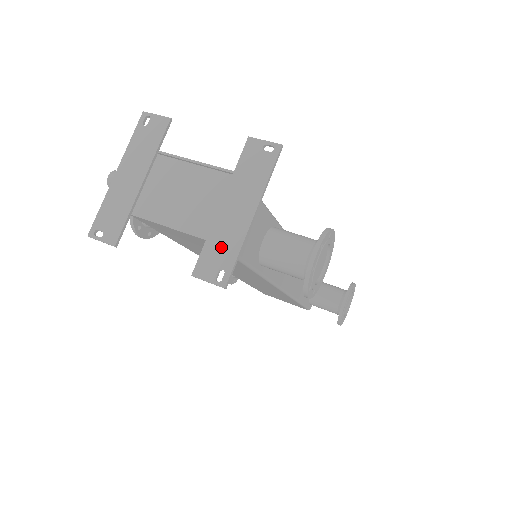
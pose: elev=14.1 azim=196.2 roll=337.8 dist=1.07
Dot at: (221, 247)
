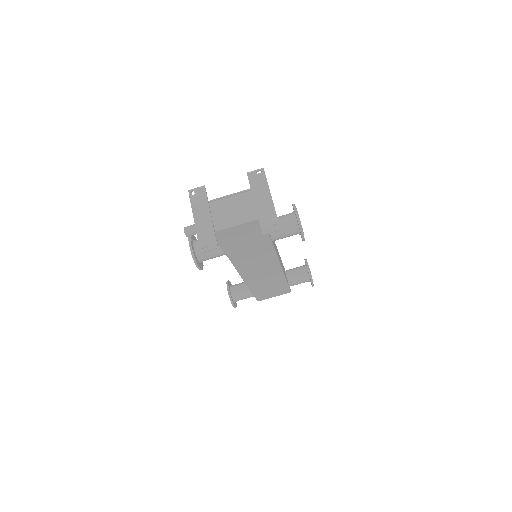
Dot at: (267, 217)
